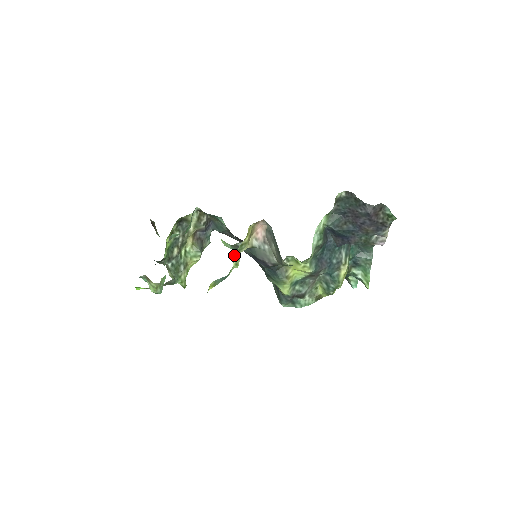
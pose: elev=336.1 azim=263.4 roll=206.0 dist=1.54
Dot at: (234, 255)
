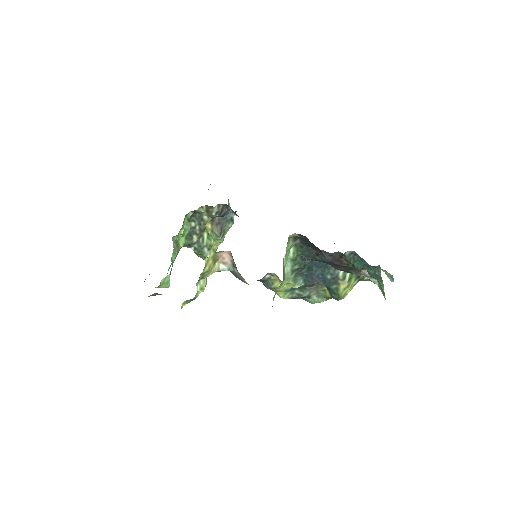
Dot at: (198, 281)
